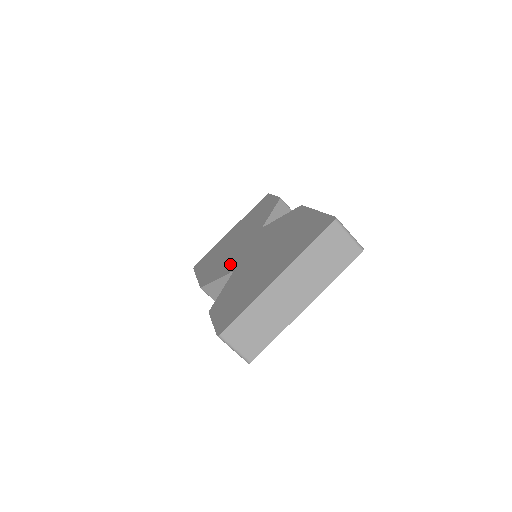
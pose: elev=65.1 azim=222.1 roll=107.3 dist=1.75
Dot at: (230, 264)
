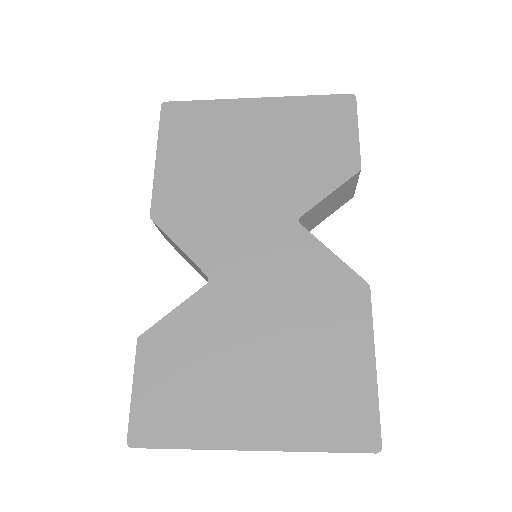
Dot at: (214, 242)
